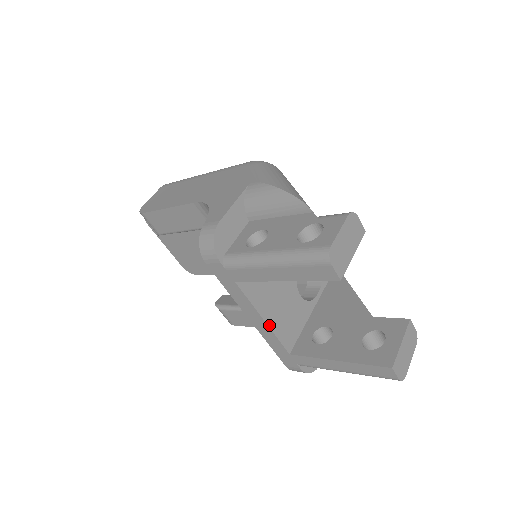
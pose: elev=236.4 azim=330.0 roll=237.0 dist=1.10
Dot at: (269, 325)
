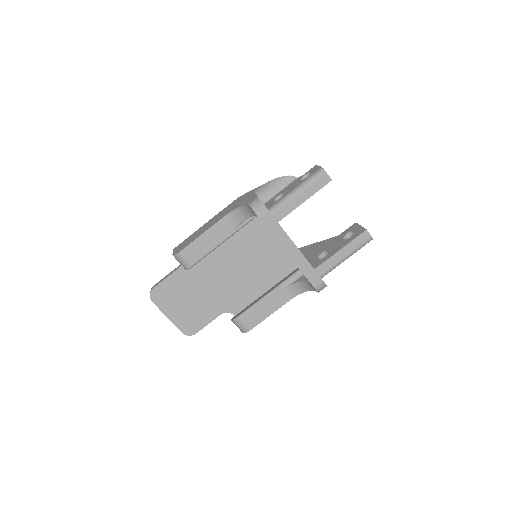
Dot at: (299, 250)
